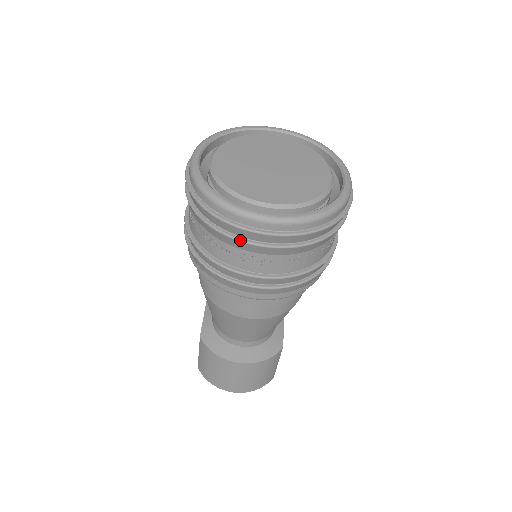
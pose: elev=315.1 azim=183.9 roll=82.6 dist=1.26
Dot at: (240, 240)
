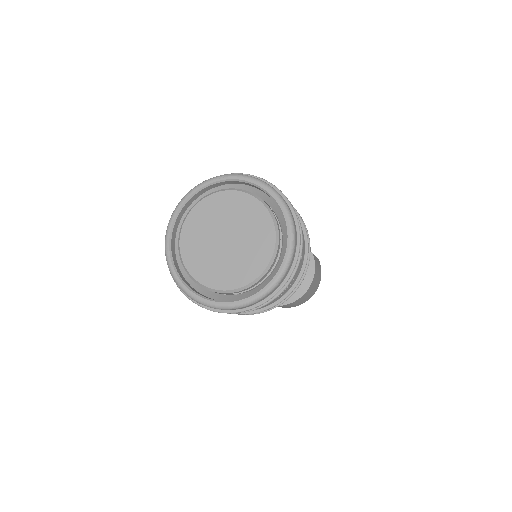
Dot at: occluded
